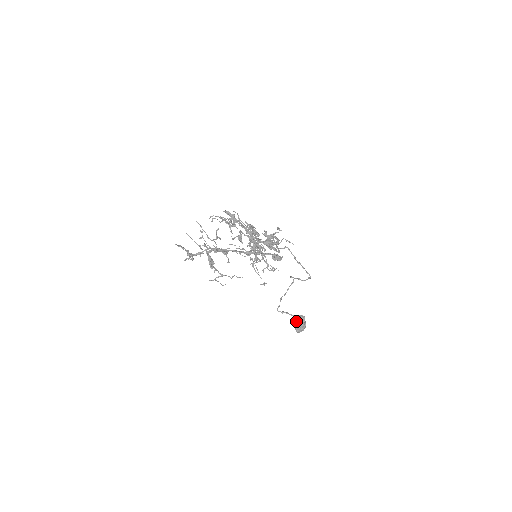
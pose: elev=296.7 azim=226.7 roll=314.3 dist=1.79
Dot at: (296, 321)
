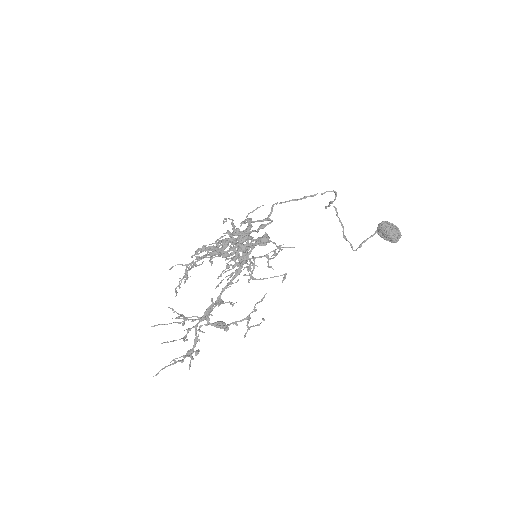
Dot at: (382, 236)
